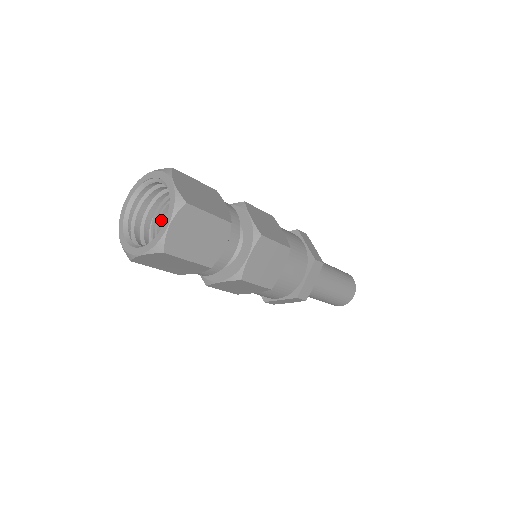
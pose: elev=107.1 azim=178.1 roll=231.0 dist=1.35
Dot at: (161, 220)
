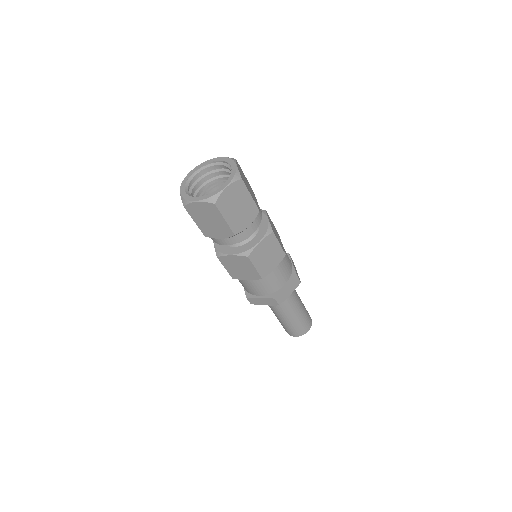
Dot at: occluded
